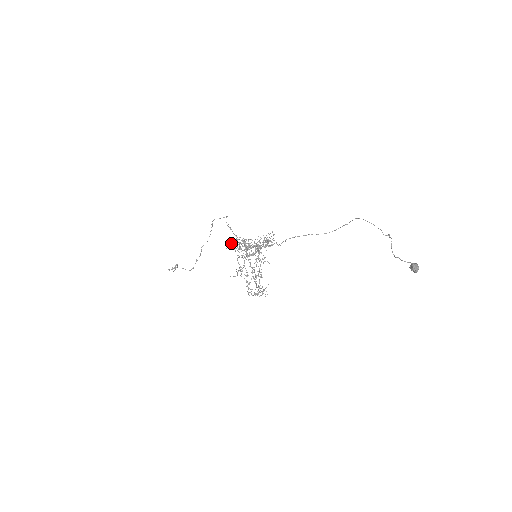
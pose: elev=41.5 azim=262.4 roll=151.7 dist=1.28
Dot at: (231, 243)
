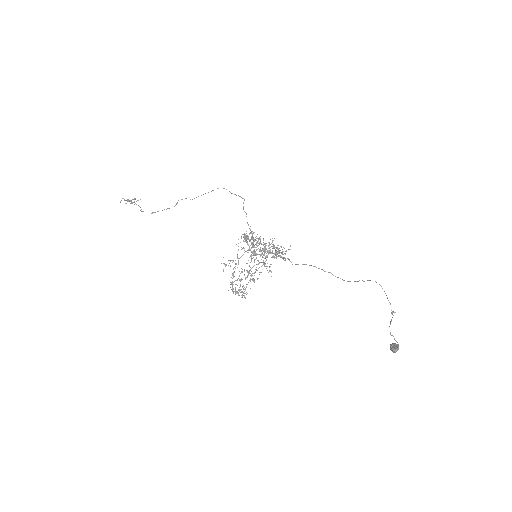
Dot at: occluded
